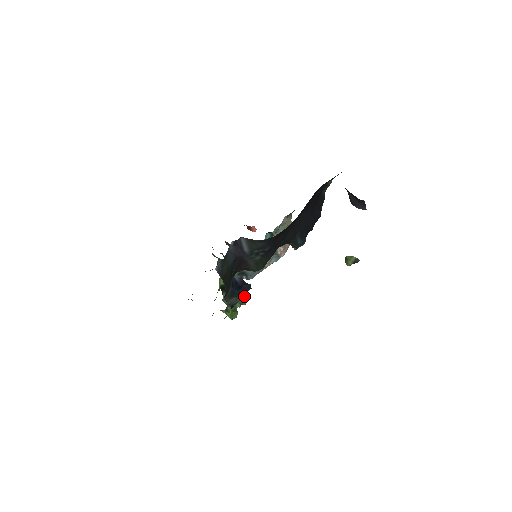
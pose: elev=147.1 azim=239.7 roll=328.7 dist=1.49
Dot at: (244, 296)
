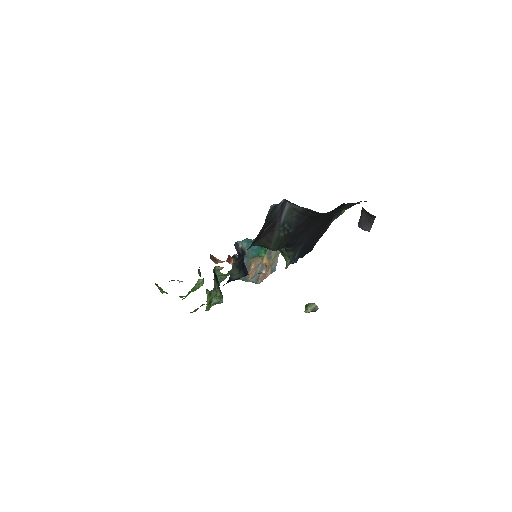
Dot at: (241, 277)
